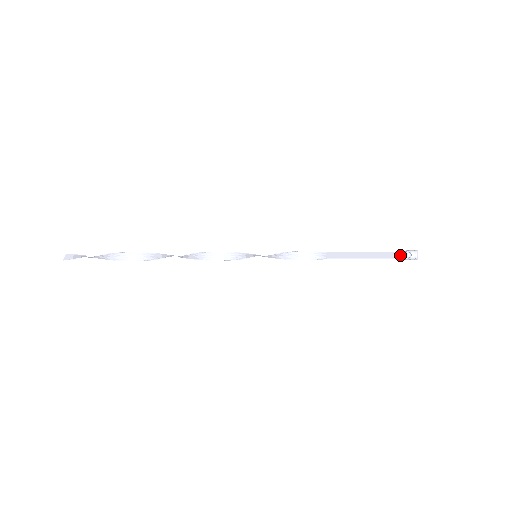
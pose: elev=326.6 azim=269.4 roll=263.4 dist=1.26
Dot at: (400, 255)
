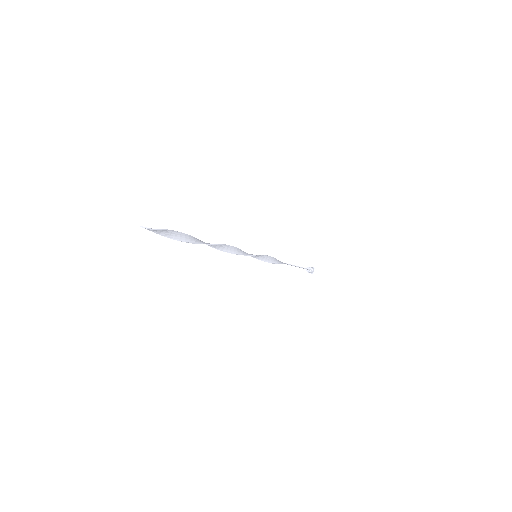
Dot at: (308, 269)
